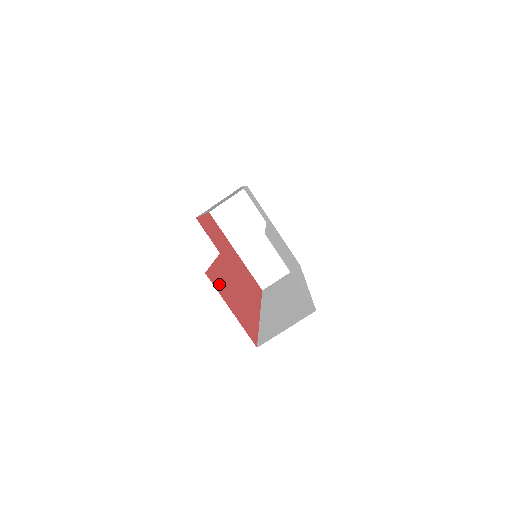
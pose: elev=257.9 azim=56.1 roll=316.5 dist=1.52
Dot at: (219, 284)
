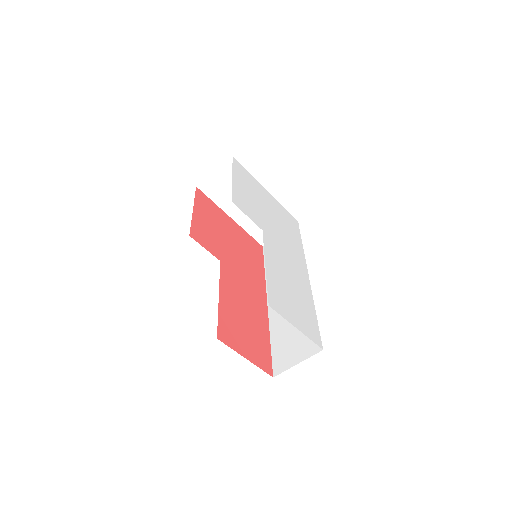
Dot at: (230, 331)
